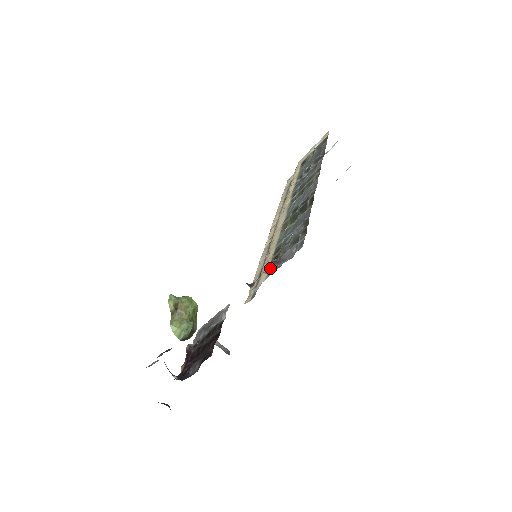
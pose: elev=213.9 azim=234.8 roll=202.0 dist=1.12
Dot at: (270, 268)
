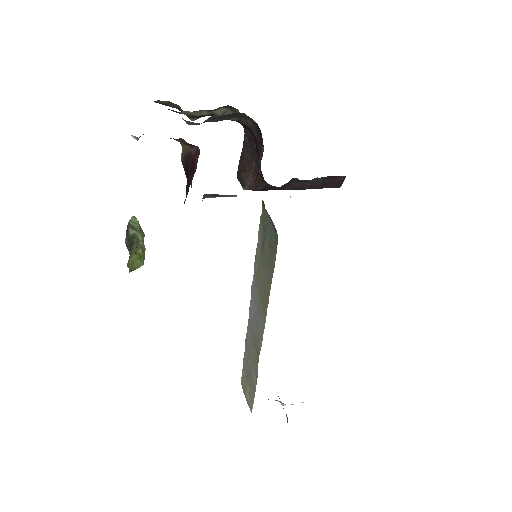
Dot at: occluded
